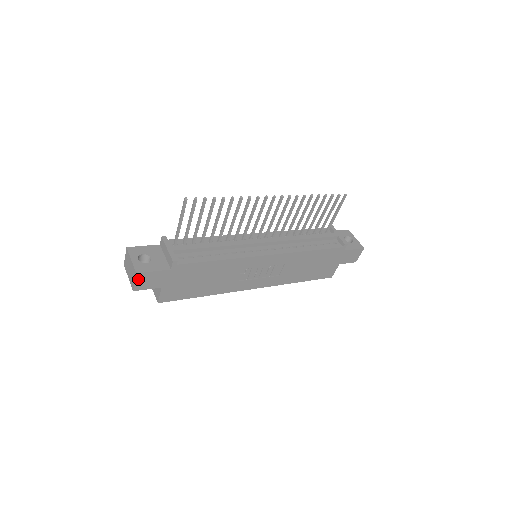
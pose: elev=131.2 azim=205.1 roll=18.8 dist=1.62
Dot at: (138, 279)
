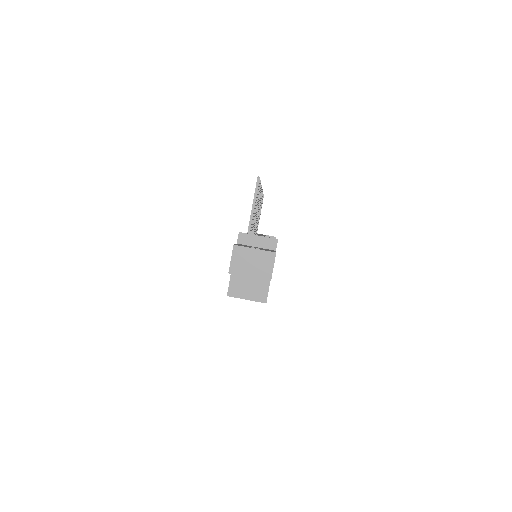
Dot at: (274, 262)
